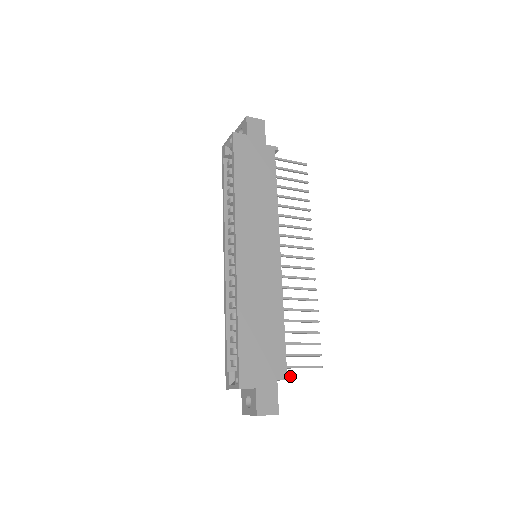
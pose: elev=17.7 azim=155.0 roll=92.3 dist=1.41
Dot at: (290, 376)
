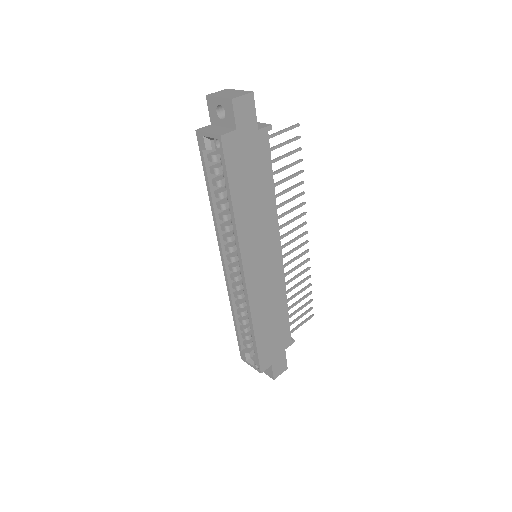
Dot at: (294, 341)
